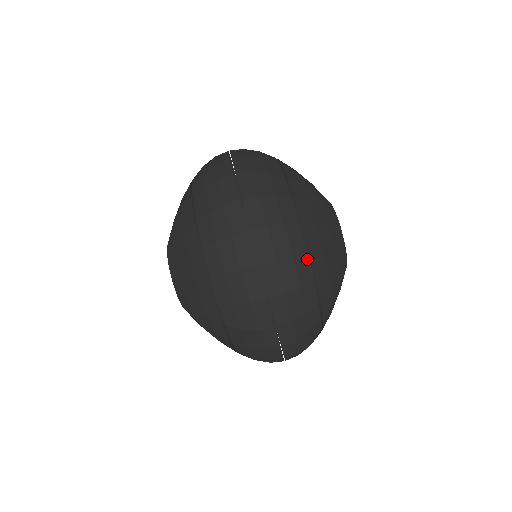
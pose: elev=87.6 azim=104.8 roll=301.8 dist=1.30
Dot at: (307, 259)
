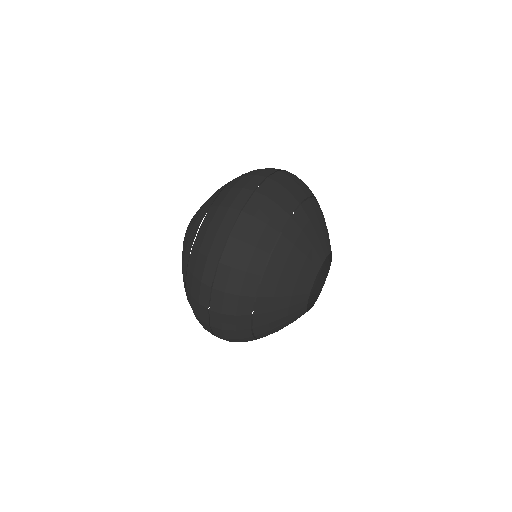
Dot at: (315, 197)
